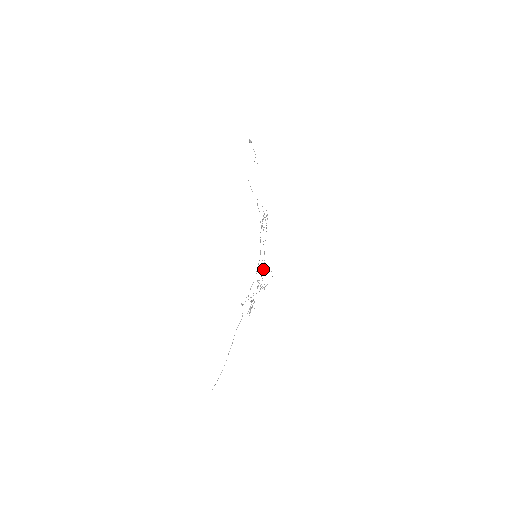
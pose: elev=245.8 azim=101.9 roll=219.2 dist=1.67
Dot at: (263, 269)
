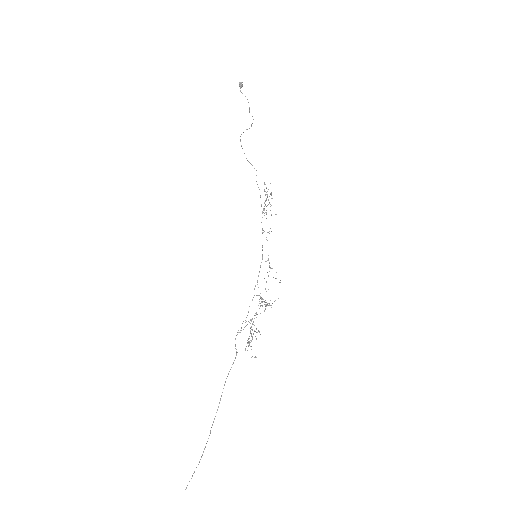
Dot at: (268, 276)
